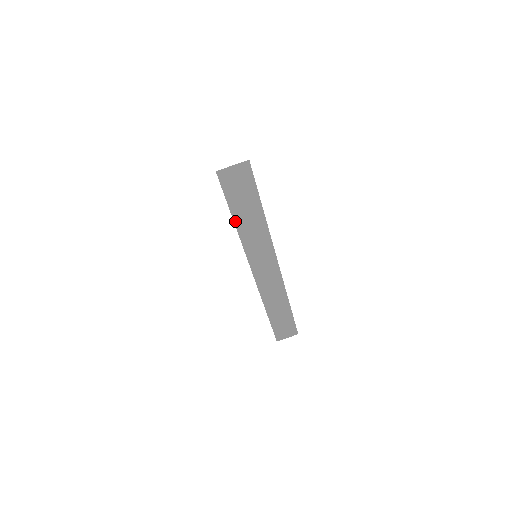
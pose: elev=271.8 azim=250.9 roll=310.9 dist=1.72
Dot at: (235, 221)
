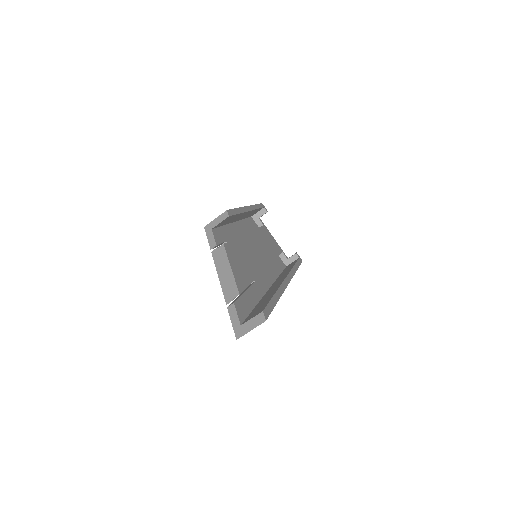
Dot at: occluded
